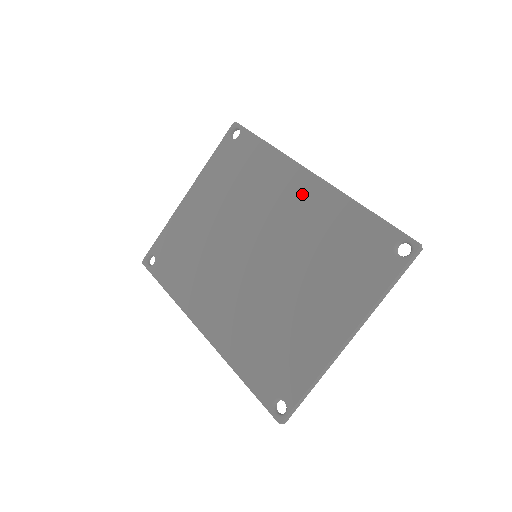
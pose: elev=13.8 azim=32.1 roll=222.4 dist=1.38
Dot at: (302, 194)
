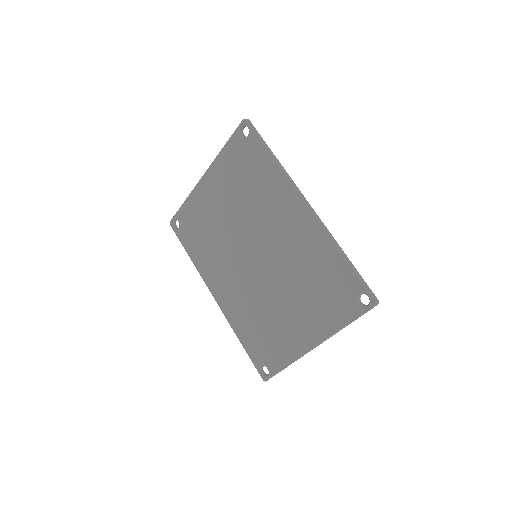
Dot at: (295, 220)
